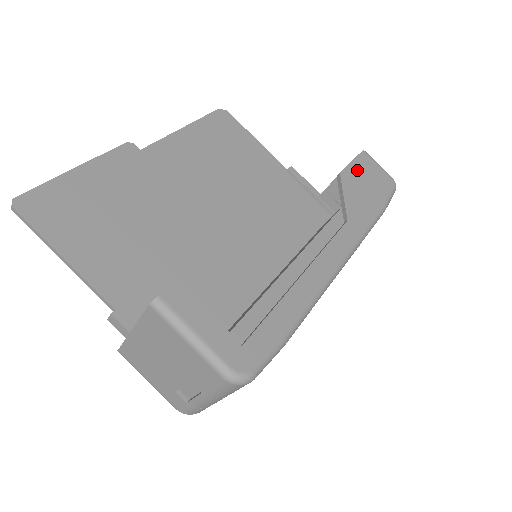
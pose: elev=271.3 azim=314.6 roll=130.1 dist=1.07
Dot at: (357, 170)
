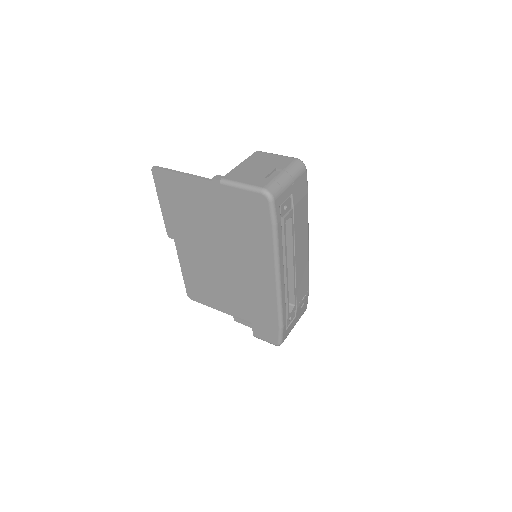
Dot at: occluded
